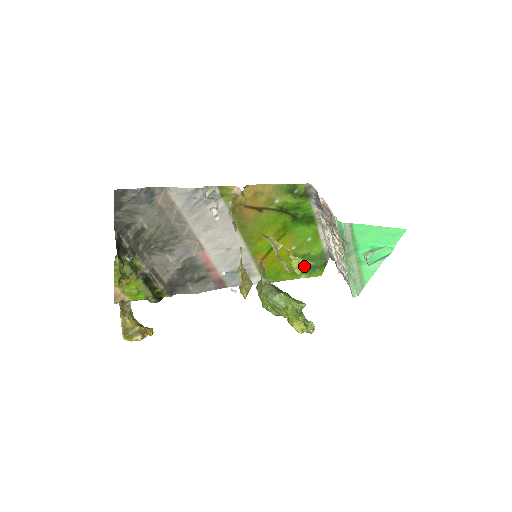
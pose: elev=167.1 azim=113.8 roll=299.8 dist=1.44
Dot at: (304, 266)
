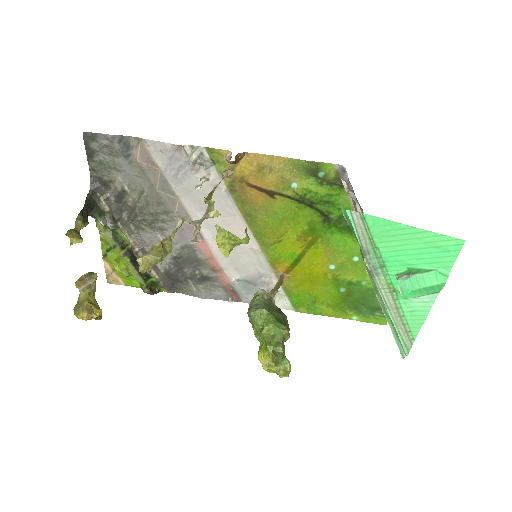
Dot at: (232, 244)
